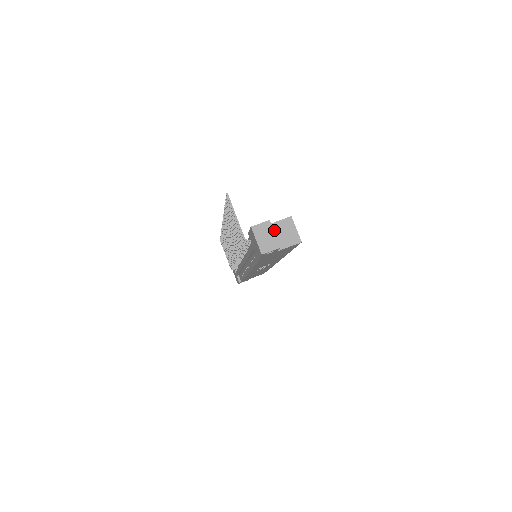
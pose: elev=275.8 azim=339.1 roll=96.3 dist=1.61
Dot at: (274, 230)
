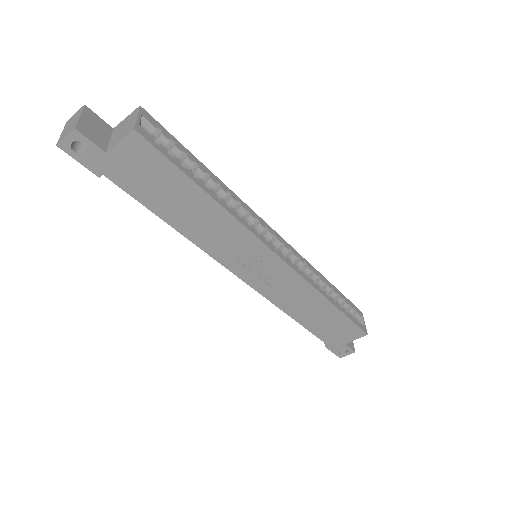
Dot at: (116, 130)
